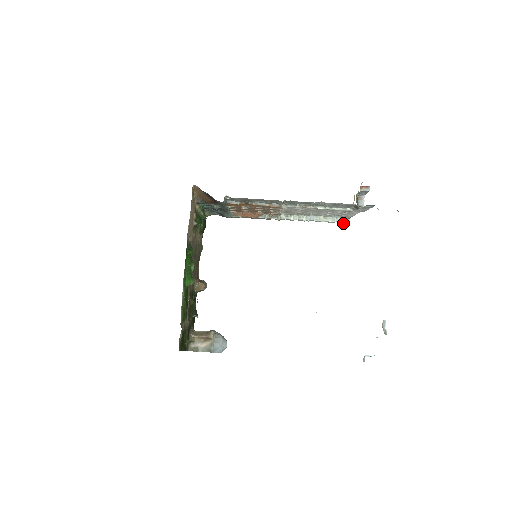
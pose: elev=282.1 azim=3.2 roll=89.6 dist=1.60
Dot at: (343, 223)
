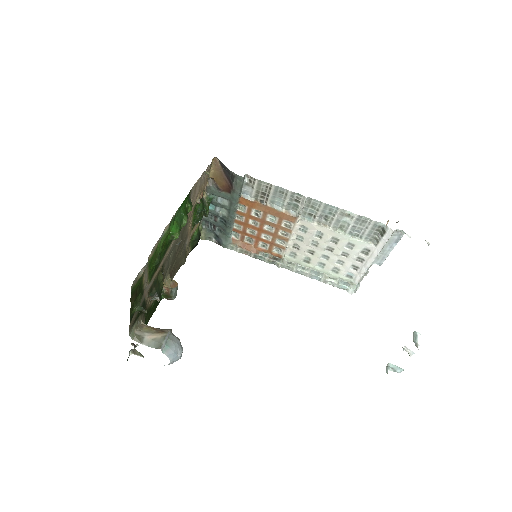
Dot at: (350, 289)
